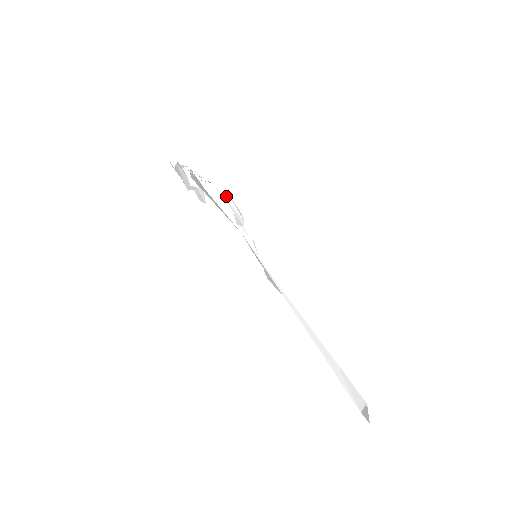
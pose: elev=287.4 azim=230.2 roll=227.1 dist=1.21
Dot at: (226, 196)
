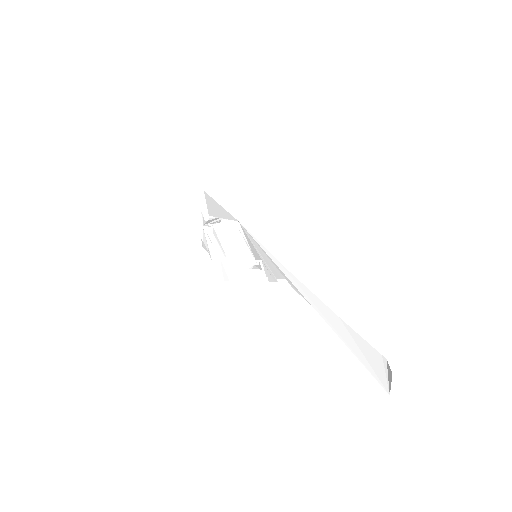
Dot at: (236, 230)
